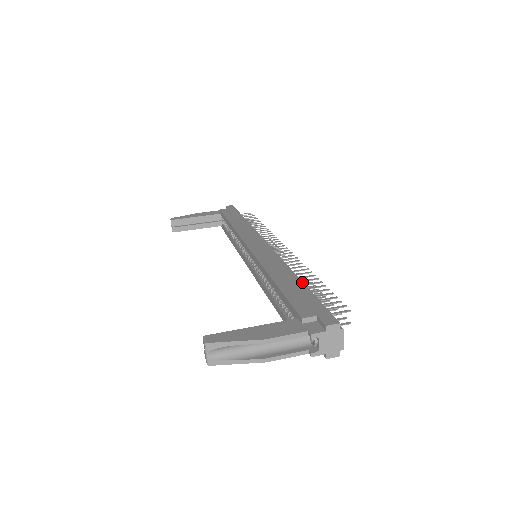
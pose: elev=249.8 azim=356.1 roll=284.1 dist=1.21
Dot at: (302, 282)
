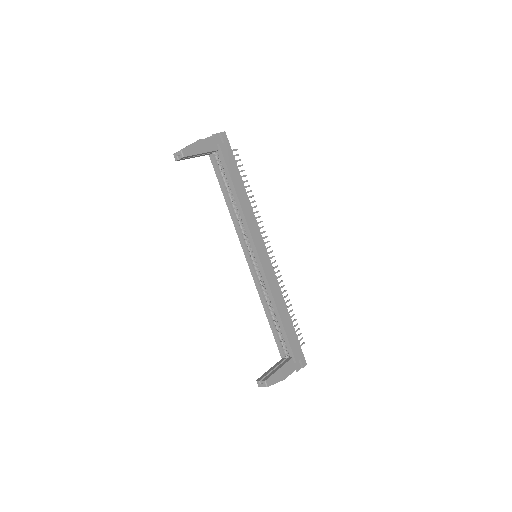
Dot at: occluded
